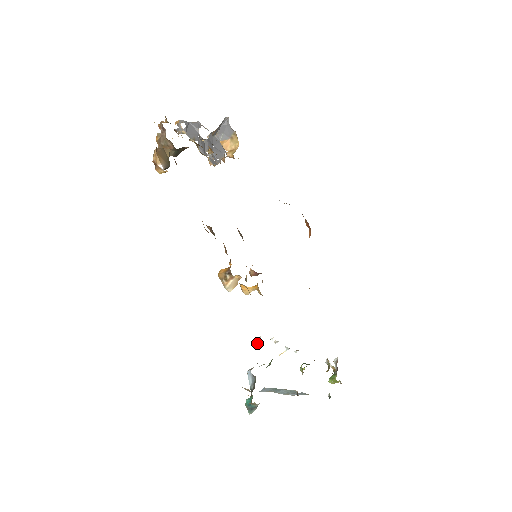
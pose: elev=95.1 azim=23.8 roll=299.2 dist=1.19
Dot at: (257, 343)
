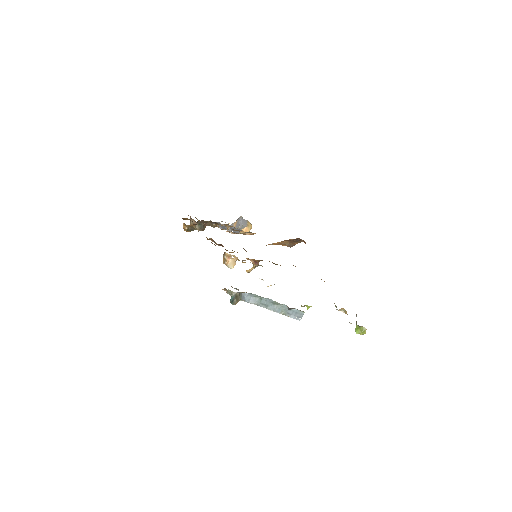
Dot at: occluded
